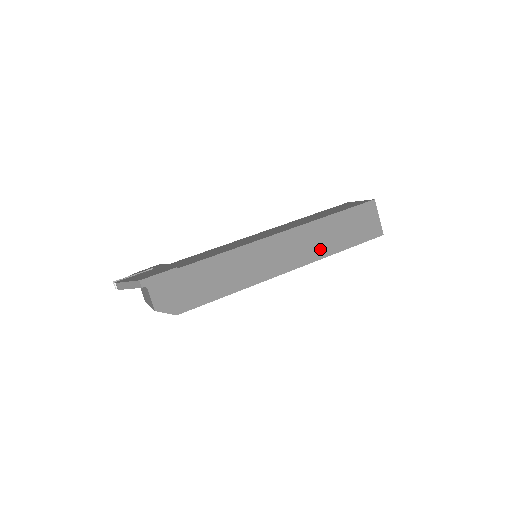
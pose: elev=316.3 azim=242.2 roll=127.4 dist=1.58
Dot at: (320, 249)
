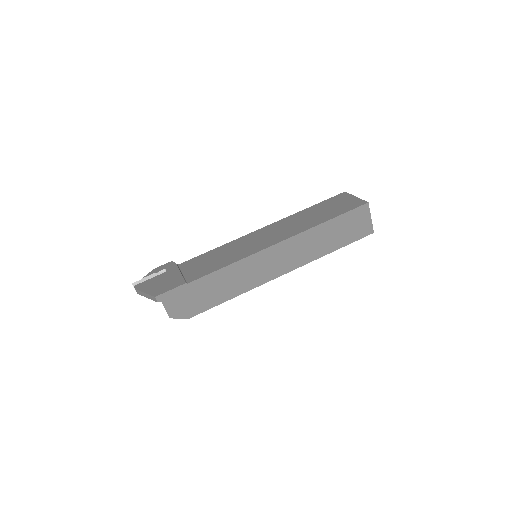
Dot at: (313, 252)
